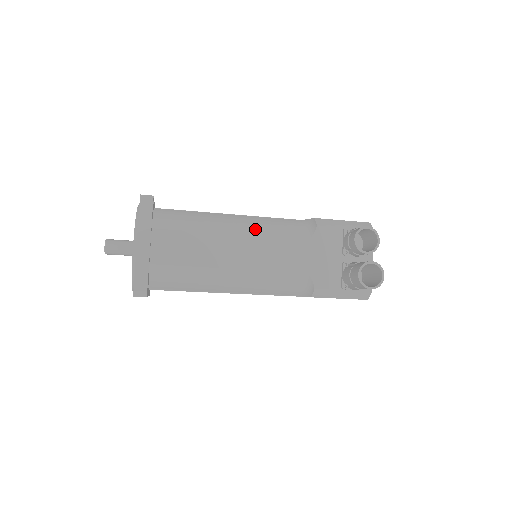
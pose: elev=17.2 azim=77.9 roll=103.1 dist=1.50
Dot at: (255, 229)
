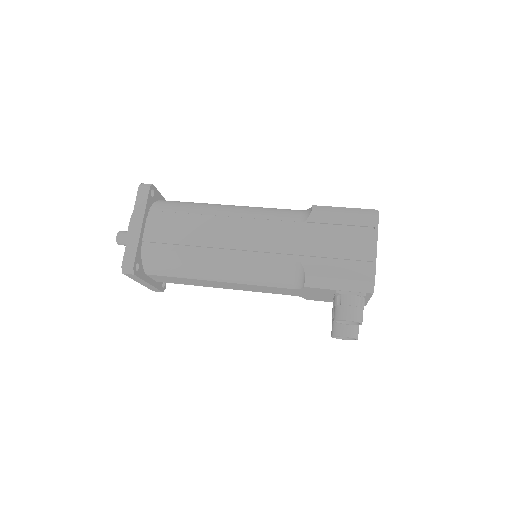
Dot at: (240, 279)
